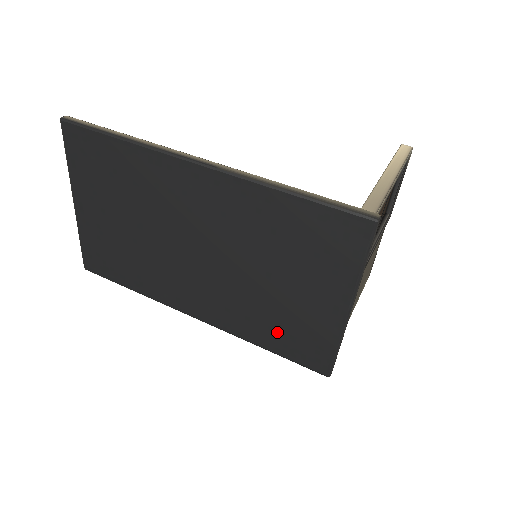
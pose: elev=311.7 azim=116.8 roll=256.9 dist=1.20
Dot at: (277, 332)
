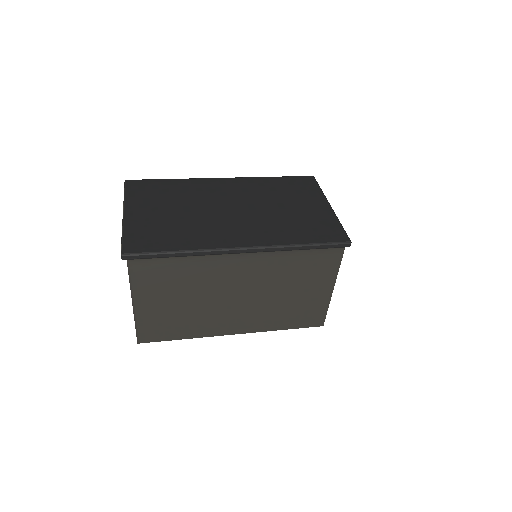
Dot at: (304, 230)
